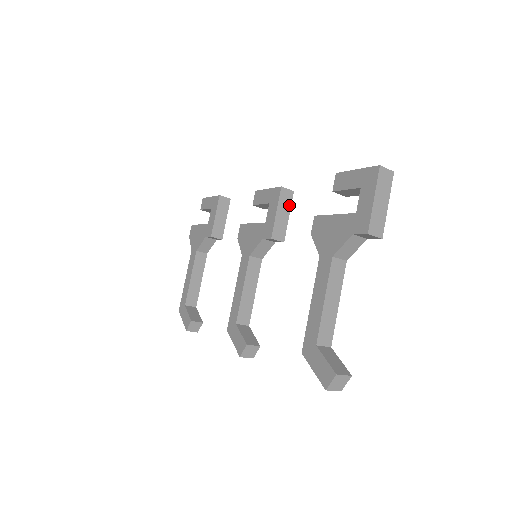
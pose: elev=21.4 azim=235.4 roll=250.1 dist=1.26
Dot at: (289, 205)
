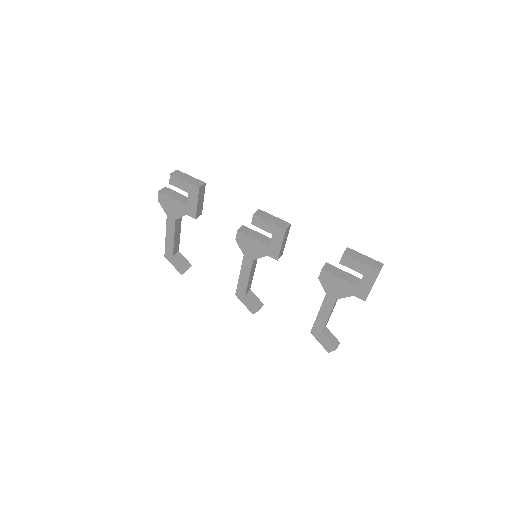
Dot at: occluded
